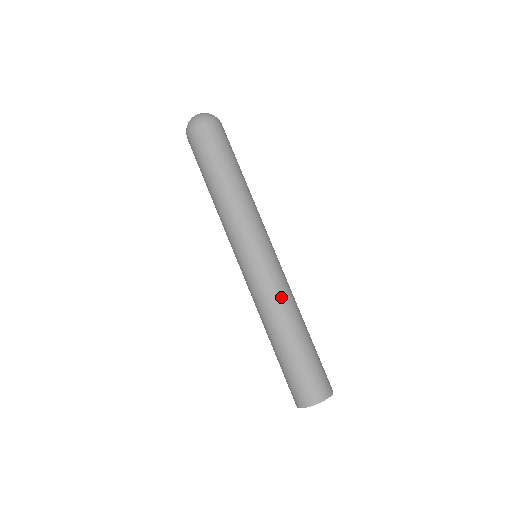
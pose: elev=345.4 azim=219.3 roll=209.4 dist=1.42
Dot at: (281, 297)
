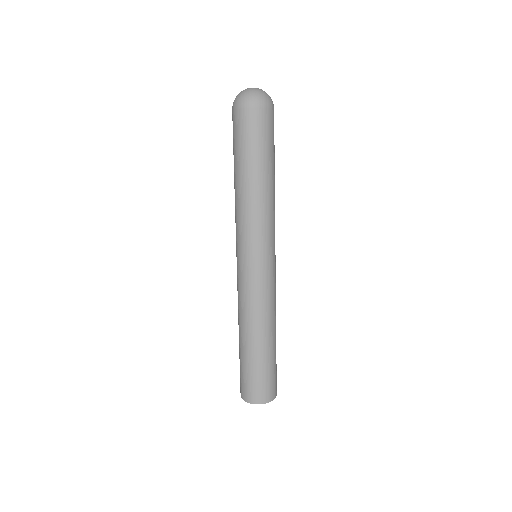
Dot at: (247, 307)
